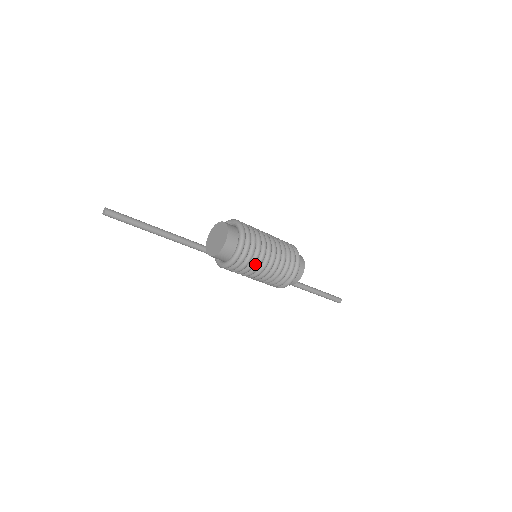
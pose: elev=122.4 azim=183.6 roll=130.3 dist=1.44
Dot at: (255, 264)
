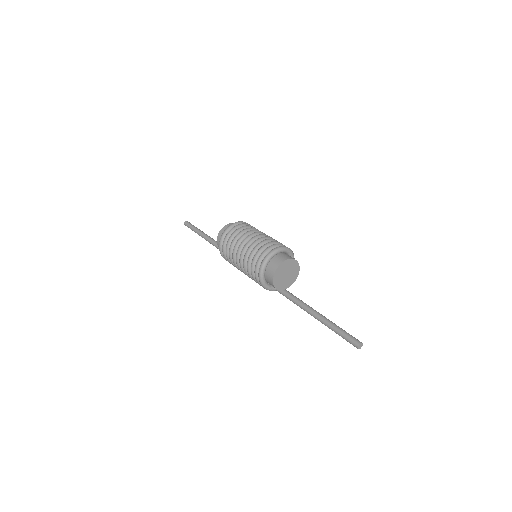
Dot at: (235, 246)
